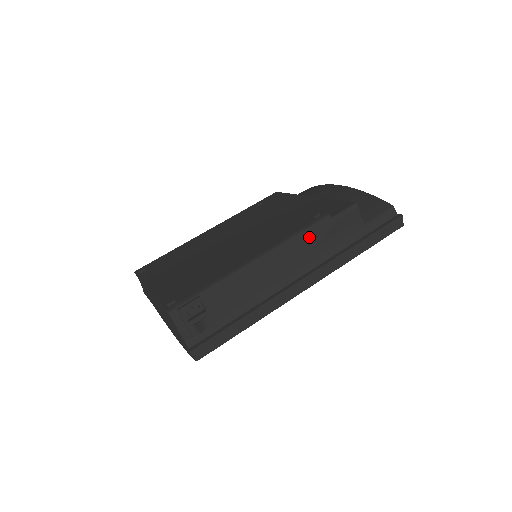
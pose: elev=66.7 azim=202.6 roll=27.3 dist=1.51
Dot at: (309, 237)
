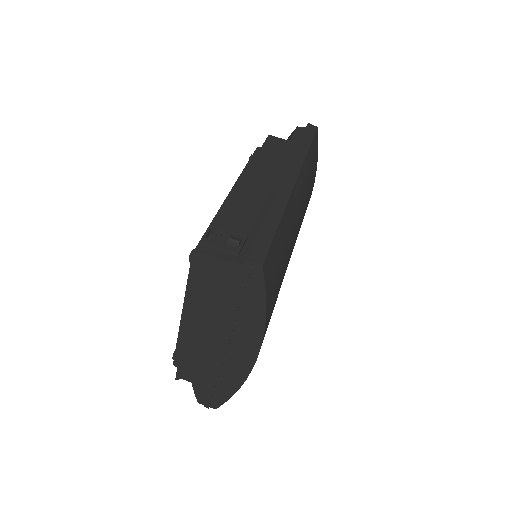
Dot at: (258, 162)
